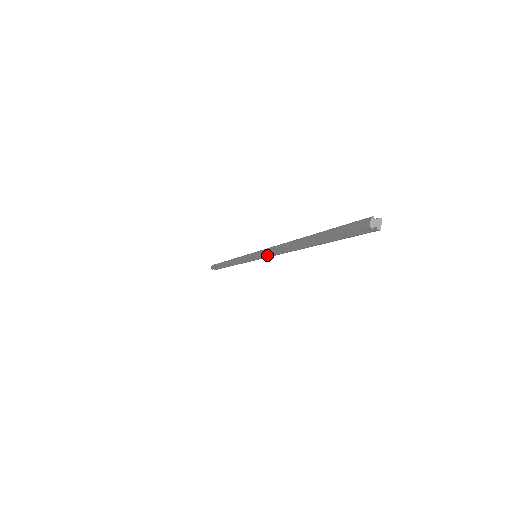
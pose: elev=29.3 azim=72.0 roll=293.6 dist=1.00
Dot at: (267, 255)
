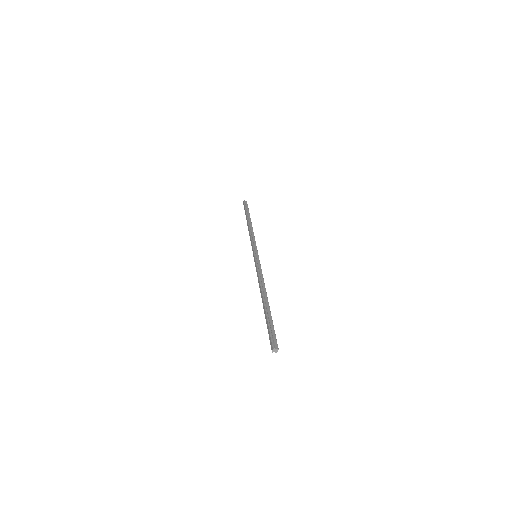
Dot at: occluded
